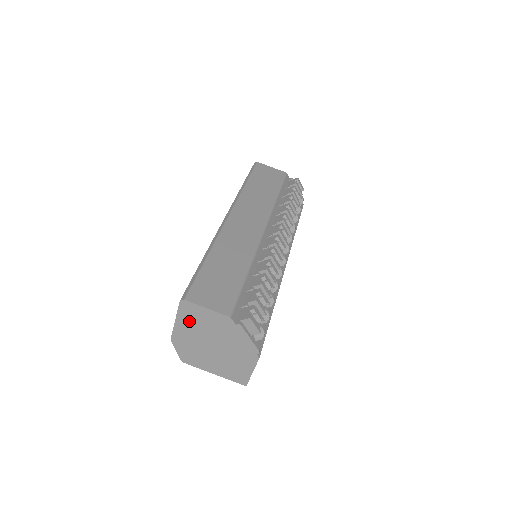
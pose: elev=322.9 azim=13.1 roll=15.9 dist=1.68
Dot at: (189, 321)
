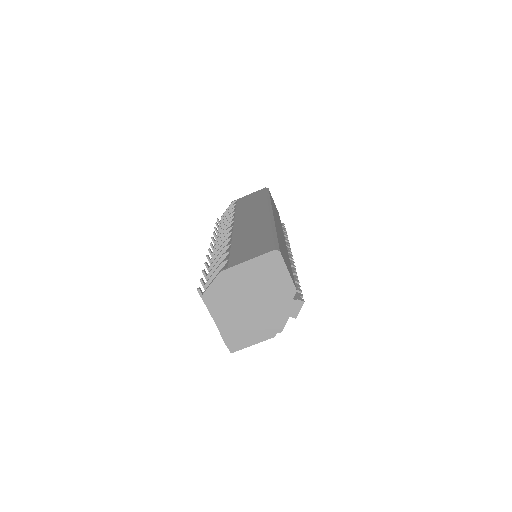
Dot at: (260, 269)
